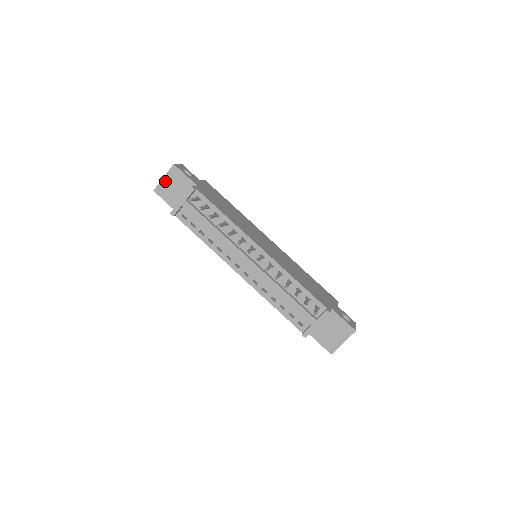
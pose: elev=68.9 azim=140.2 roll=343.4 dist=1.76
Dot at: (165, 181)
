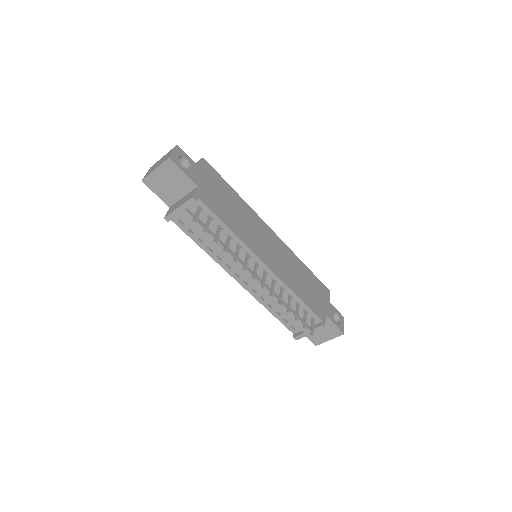
Dot at: (157, 174)
